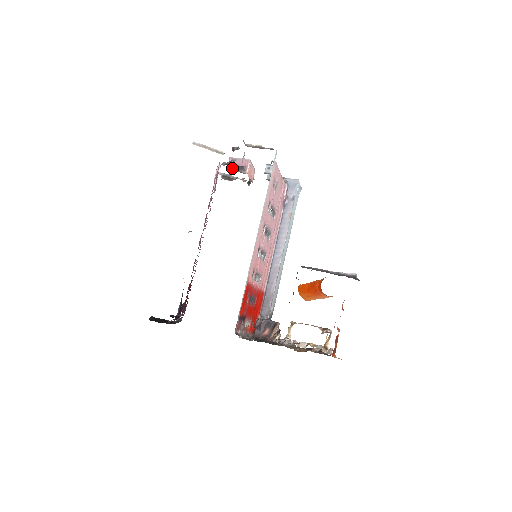
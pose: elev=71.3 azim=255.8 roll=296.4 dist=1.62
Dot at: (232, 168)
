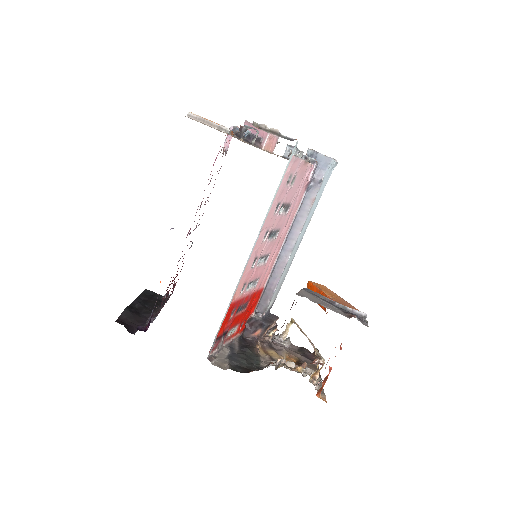
Dot at: (246, 137)
